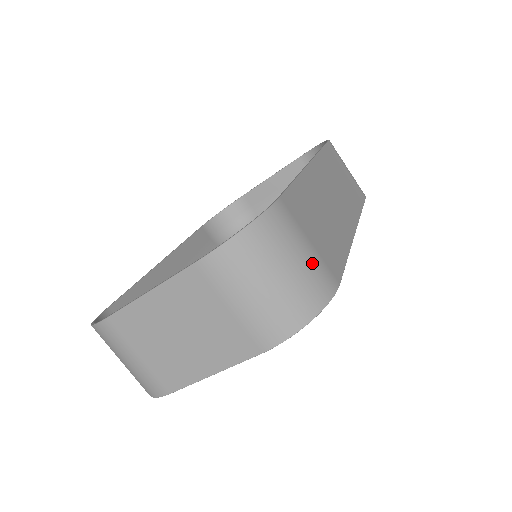
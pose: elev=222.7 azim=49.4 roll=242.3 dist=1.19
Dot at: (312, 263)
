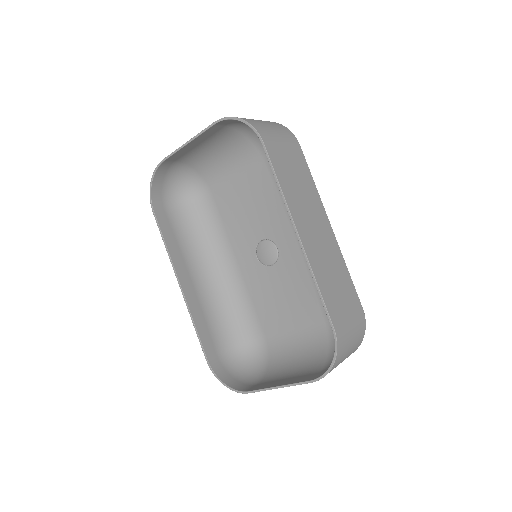
Dot at: (356, 327)
